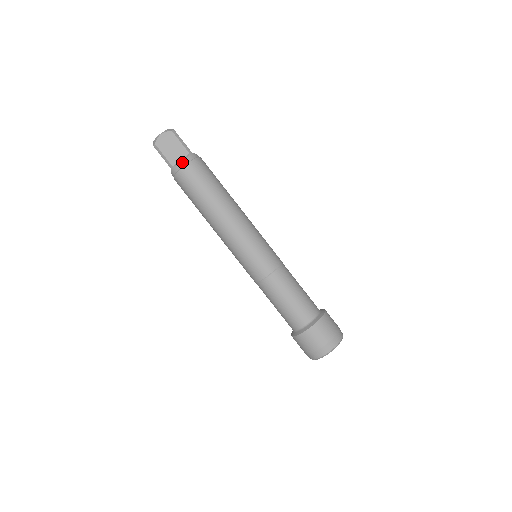
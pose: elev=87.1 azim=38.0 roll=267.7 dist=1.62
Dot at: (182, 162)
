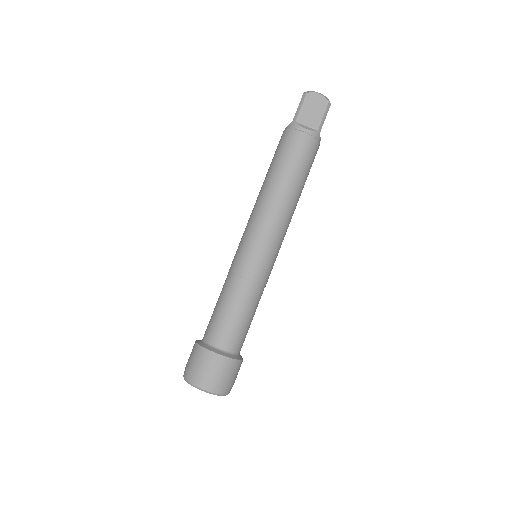
Dot at: (305, 128)
